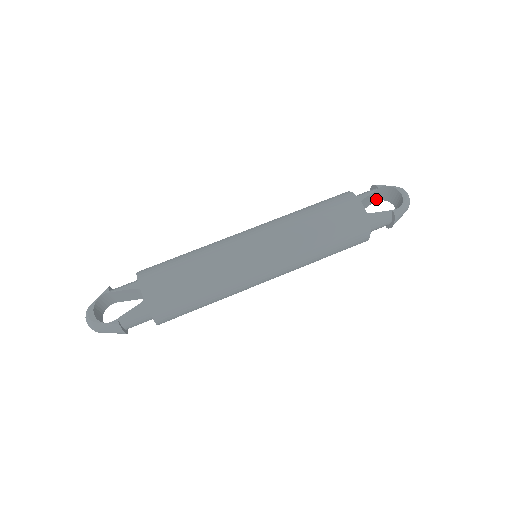
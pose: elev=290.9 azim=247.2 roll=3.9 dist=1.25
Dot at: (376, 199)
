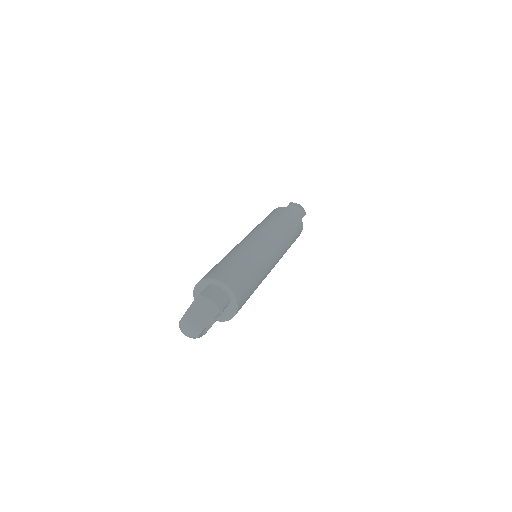
Dot at: occluded
